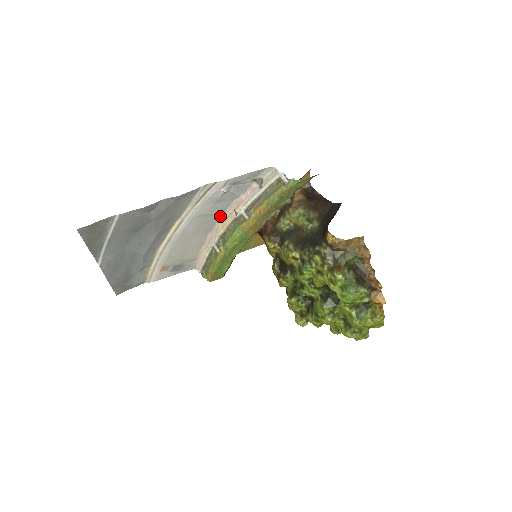
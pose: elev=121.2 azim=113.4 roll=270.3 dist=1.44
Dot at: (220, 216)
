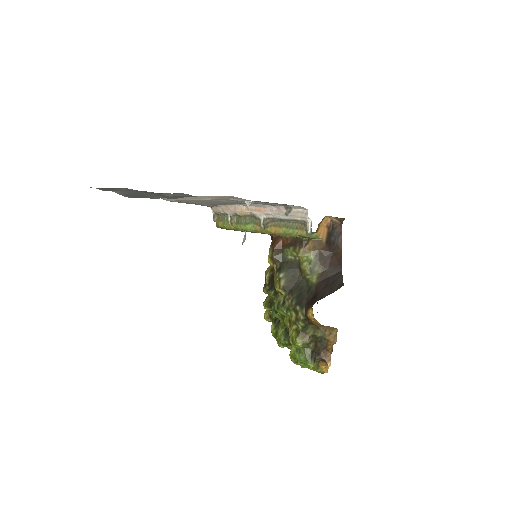
Dot at: (242, 204)
